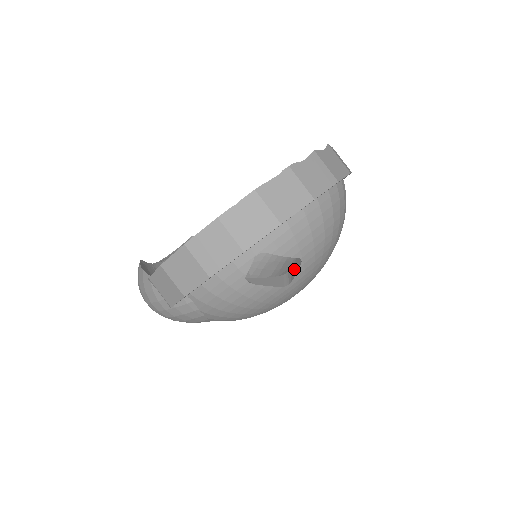
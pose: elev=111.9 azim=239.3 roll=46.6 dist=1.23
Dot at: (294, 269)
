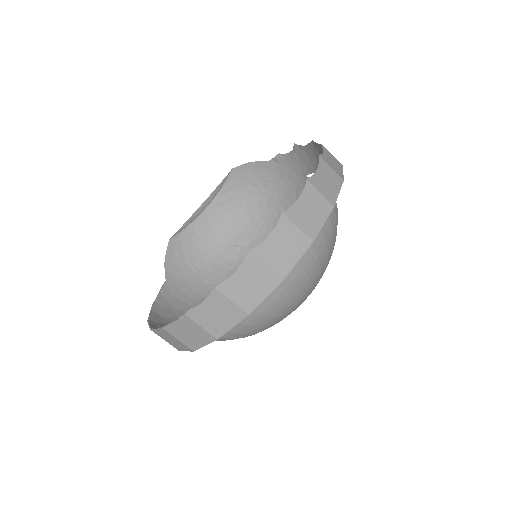
Dot at: occluded
